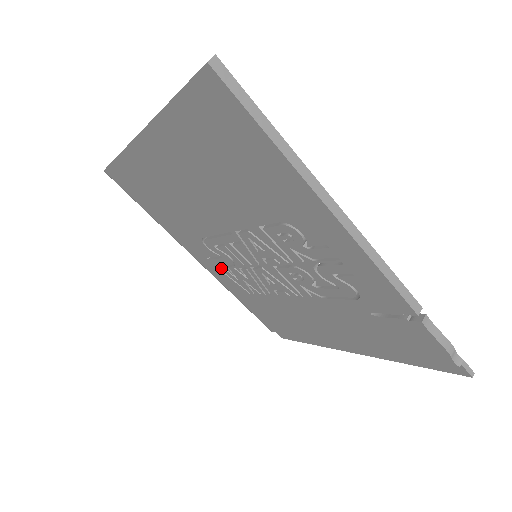
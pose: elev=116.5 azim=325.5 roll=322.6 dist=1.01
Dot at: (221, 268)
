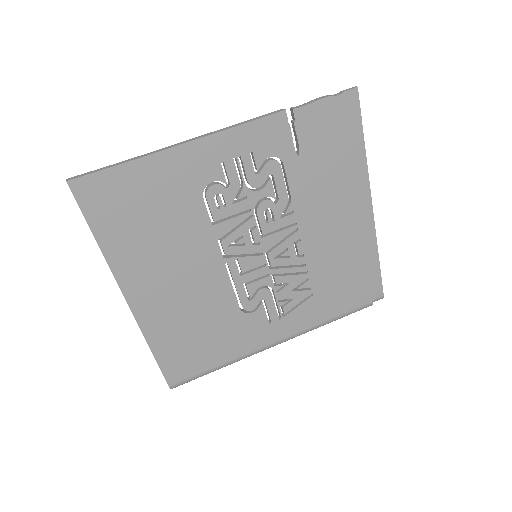
Dot at: (283, 315)
